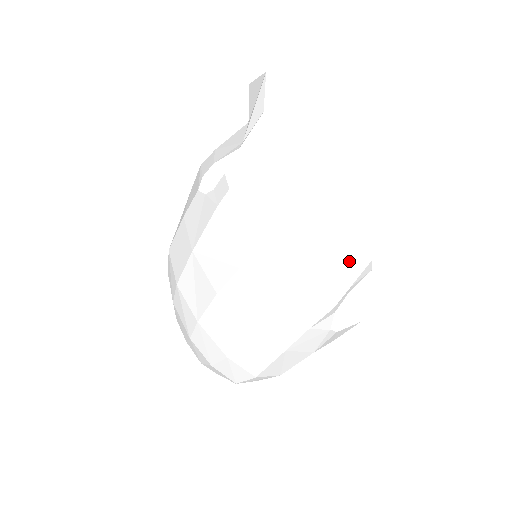
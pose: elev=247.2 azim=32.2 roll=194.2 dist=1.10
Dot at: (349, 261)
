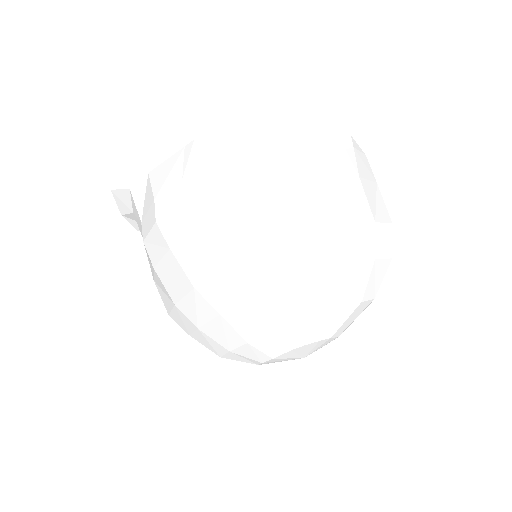
Dot at: (330, 102)
